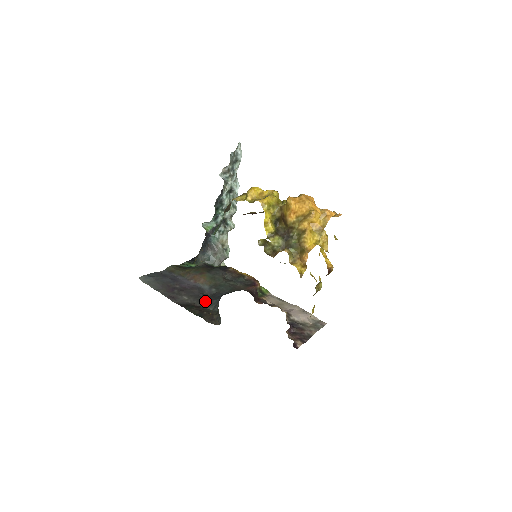
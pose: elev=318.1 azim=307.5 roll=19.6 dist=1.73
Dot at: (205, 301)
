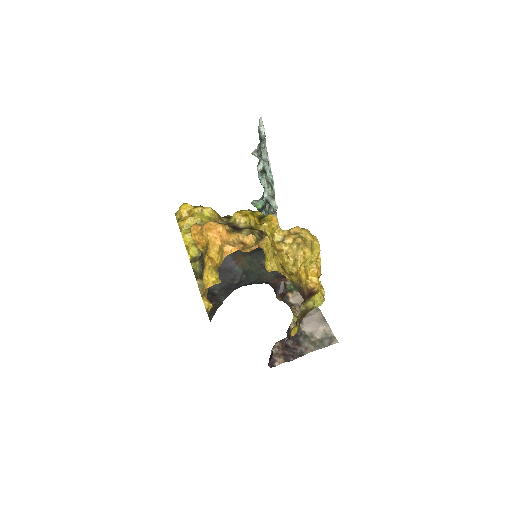
Dot at: (225, 289)
